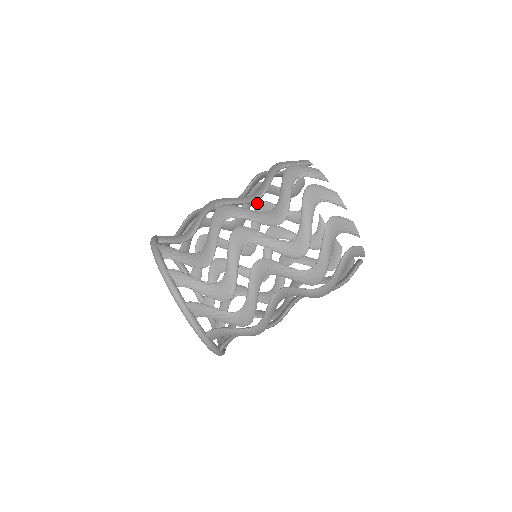
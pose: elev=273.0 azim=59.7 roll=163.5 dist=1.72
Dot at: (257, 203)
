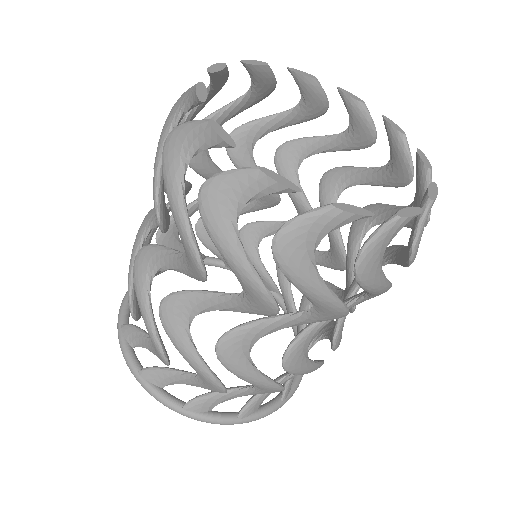
Dot at: occluded
